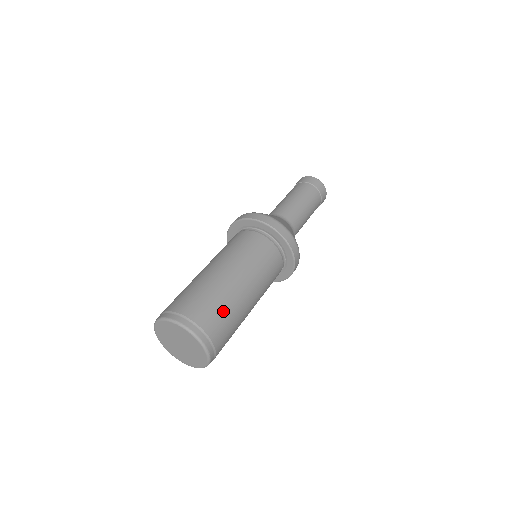
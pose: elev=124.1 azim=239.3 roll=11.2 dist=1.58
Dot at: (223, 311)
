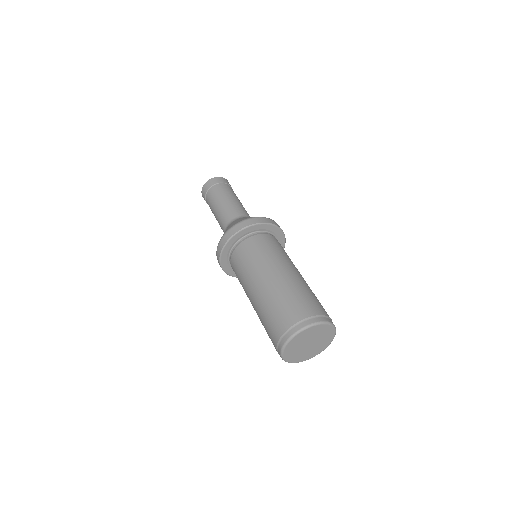
Dot at: occluded
